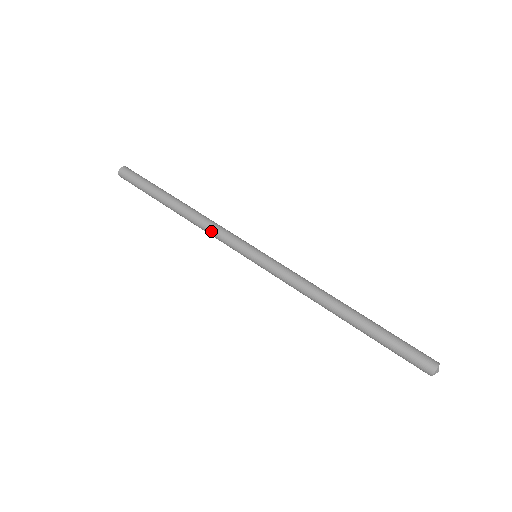
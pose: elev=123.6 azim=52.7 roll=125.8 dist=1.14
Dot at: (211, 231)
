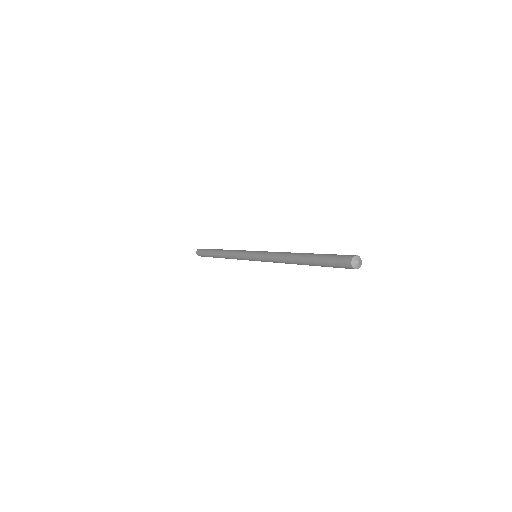
Dot at: (237, 250)
